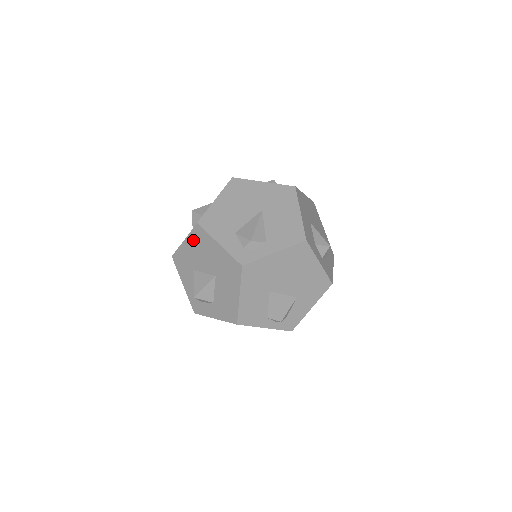
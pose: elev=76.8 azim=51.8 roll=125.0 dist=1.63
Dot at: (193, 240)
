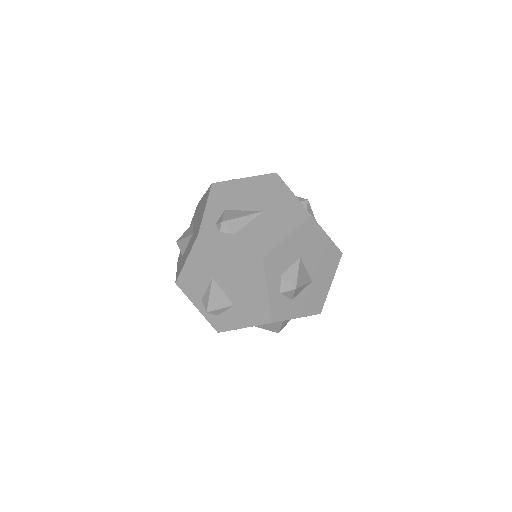
Dot at: (205, 196)
